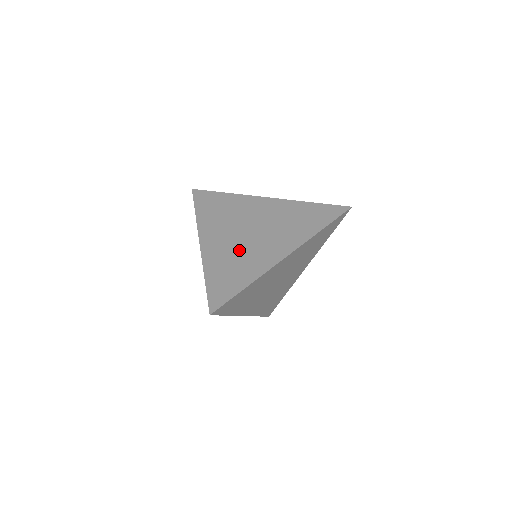
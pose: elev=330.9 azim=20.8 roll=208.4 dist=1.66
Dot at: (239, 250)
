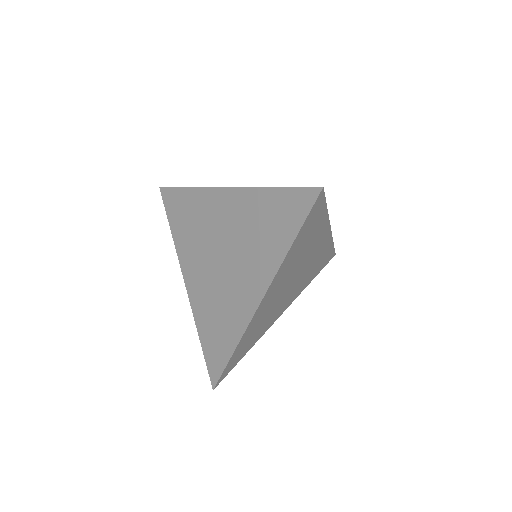
Dot at: (217, 292)
